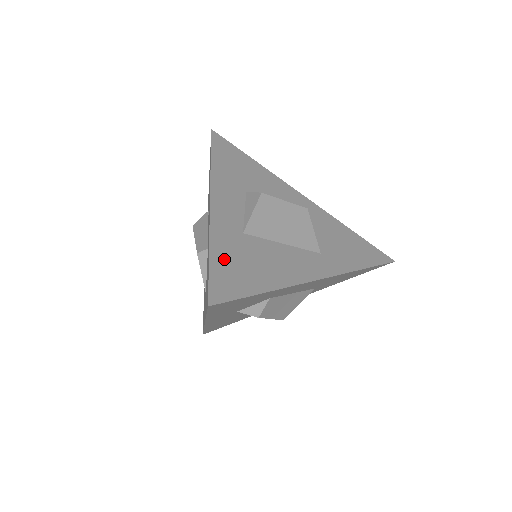
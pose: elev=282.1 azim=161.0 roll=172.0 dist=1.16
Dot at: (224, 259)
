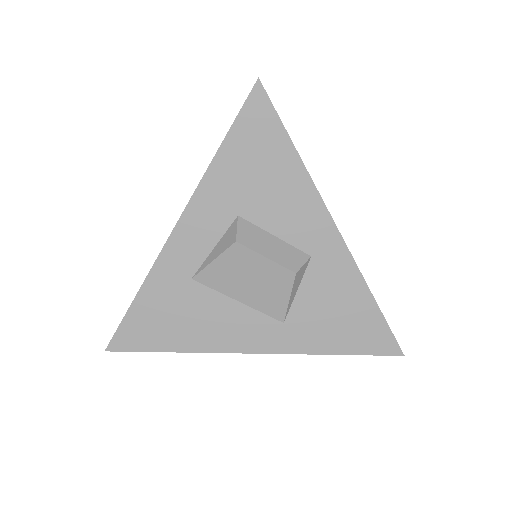
Dot at: (148, 307)
